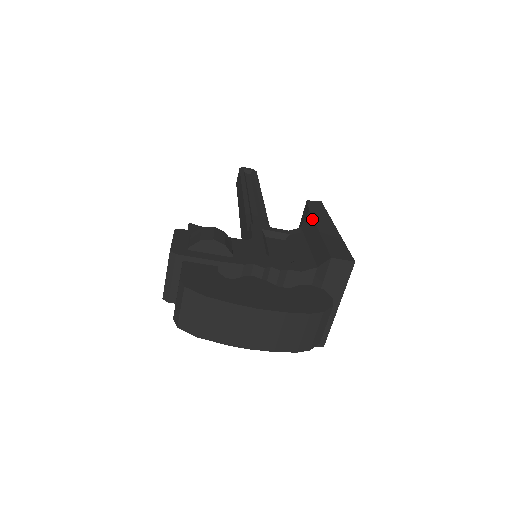
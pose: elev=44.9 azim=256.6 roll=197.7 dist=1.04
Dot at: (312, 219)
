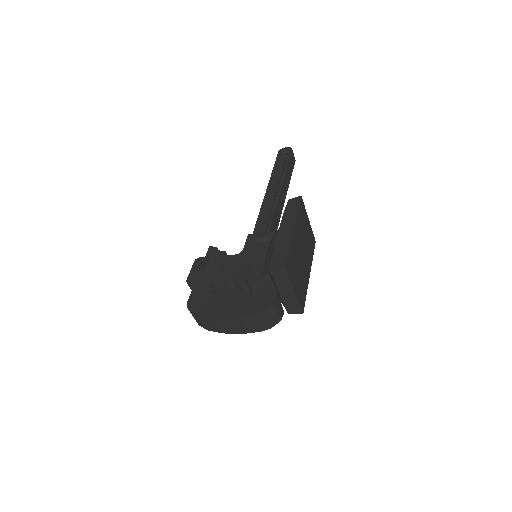
Dot at: (280, 225)
